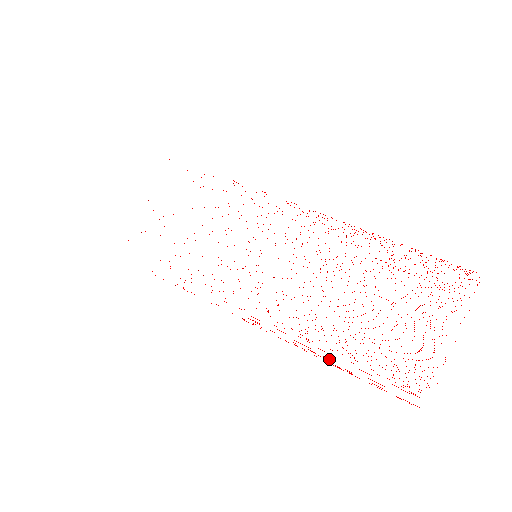
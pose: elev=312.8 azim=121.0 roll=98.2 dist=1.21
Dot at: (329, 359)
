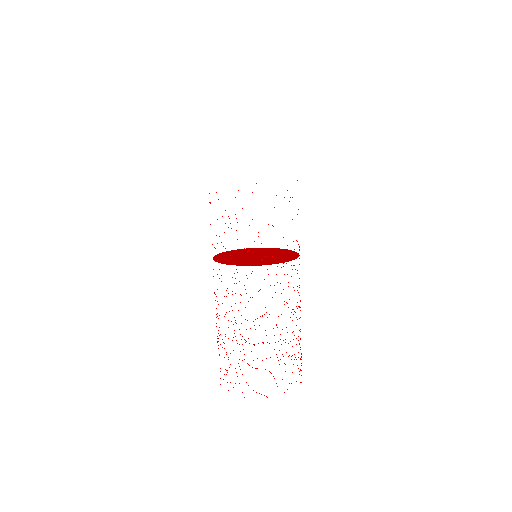
Dot at: (219, 327)
